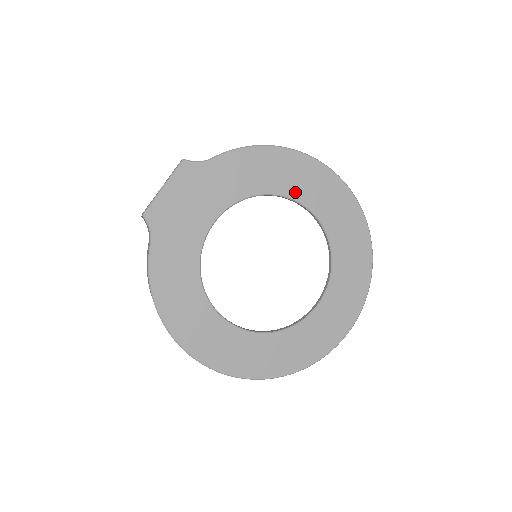
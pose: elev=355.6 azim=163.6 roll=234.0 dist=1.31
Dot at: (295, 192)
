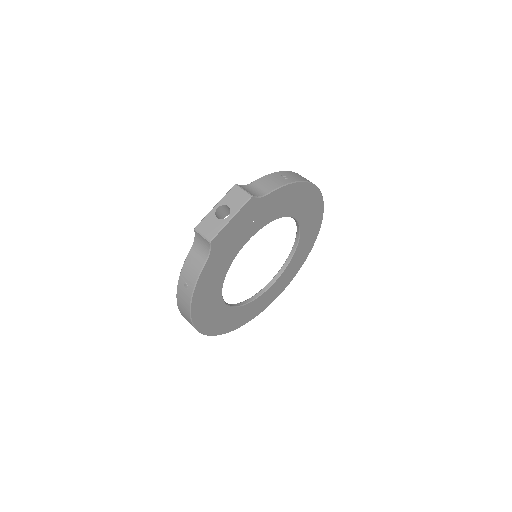
Dot at: (298, 213)
